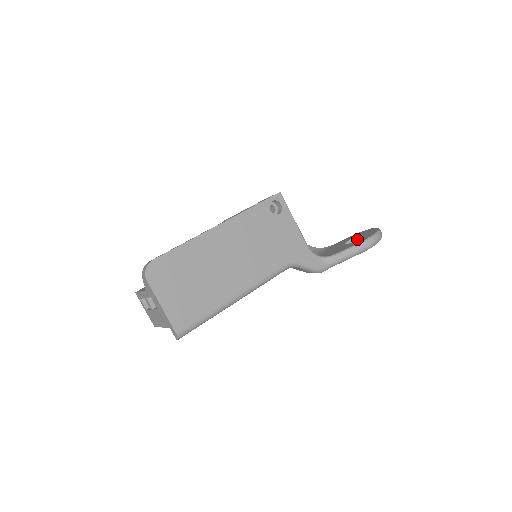
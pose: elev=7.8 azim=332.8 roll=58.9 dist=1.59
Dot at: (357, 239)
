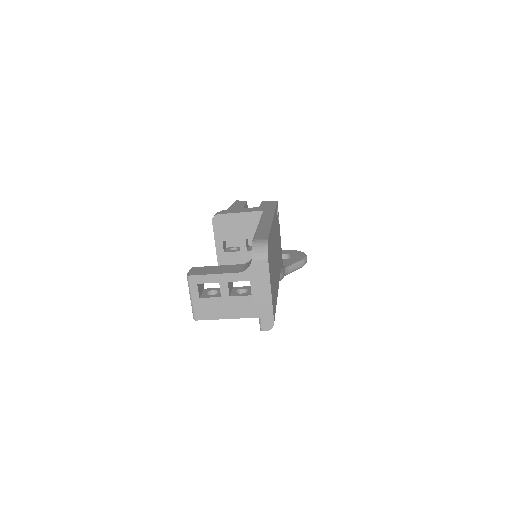
Dot at: occluded
